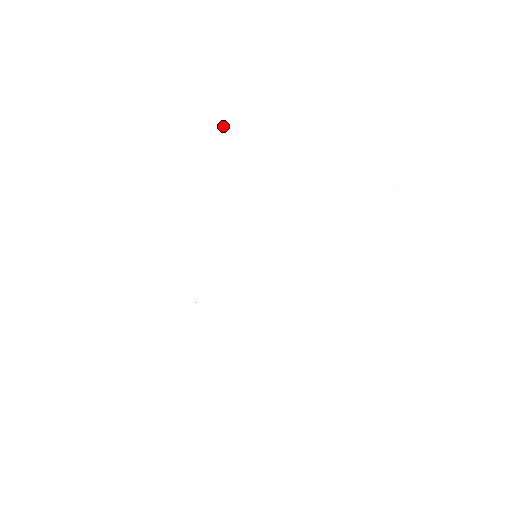
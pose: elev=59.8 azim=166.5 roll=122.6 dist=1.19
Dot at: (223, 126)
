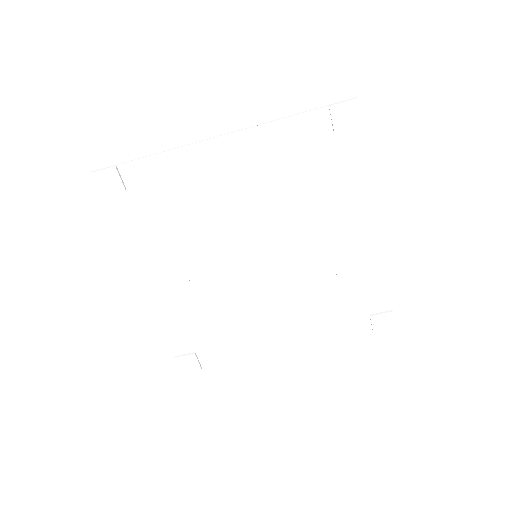
Dot at: (130, 199)
